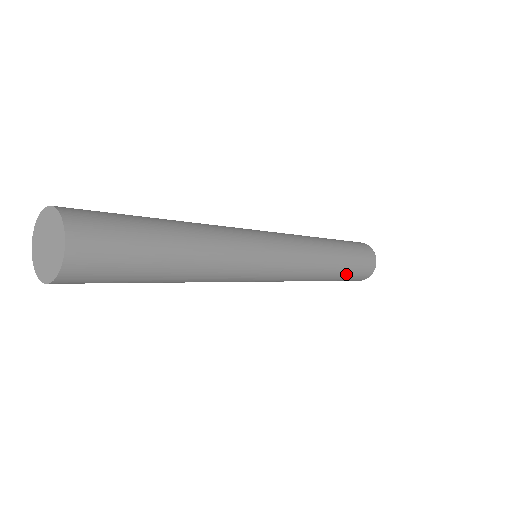
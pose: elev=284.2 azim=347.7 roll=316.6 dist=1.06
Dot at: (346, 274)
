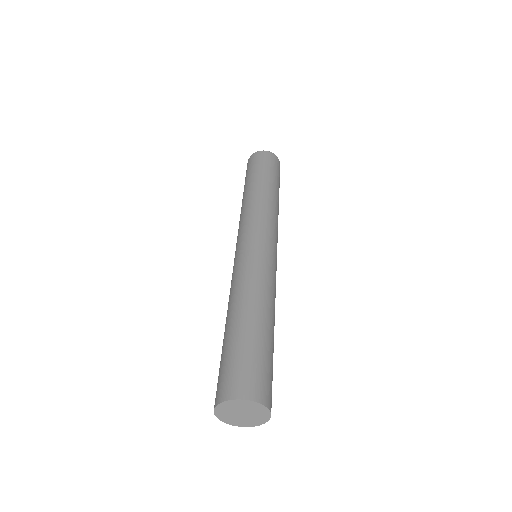
Dot at: occluded
